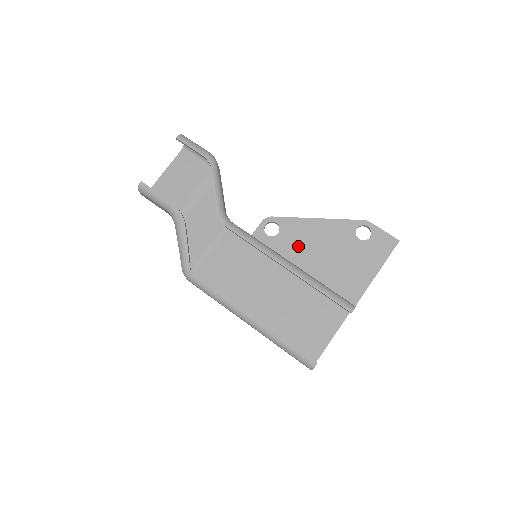
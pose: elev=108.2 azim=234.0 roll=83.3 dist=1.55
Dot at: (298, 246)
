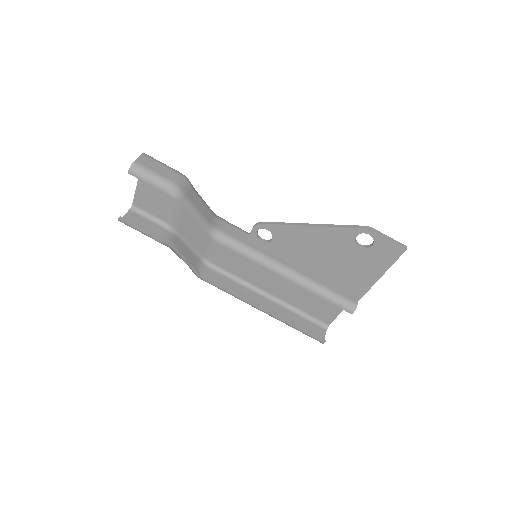
Dot at: (295, 251)
